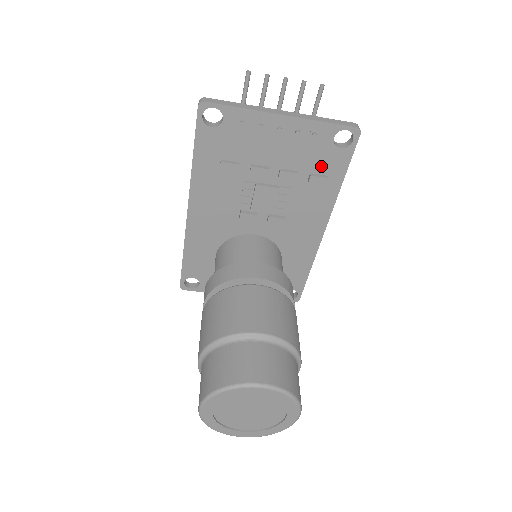
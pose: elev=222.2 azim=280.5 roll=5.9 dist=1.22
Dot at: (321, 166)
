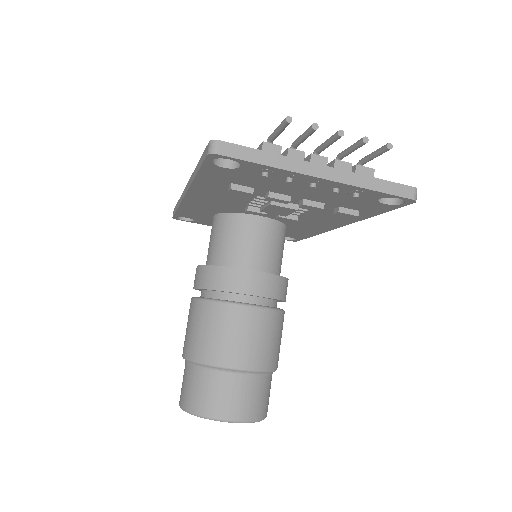
Dot at: (354, 206)
